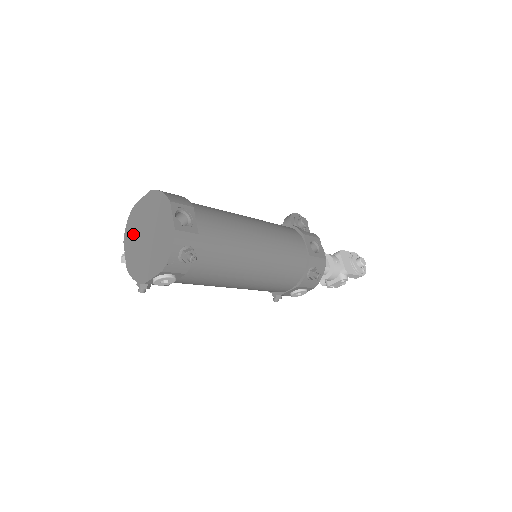
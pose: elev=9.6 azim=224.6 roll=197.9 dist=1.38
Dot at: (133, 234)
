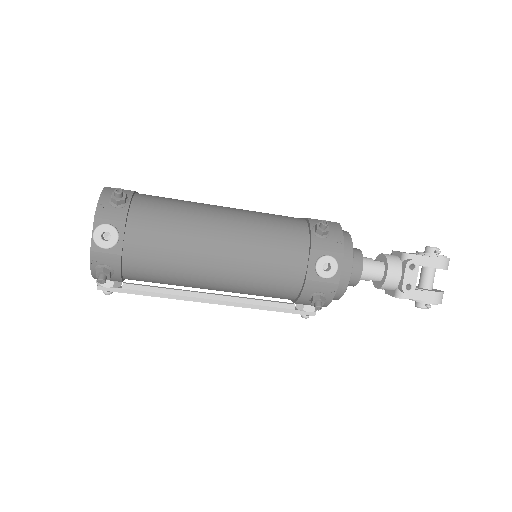
Dot at: occluded
